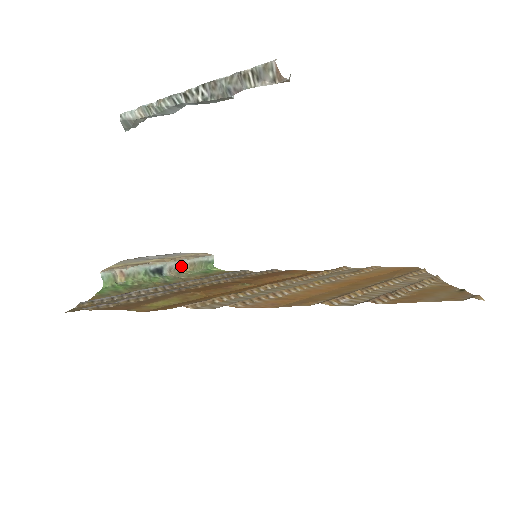
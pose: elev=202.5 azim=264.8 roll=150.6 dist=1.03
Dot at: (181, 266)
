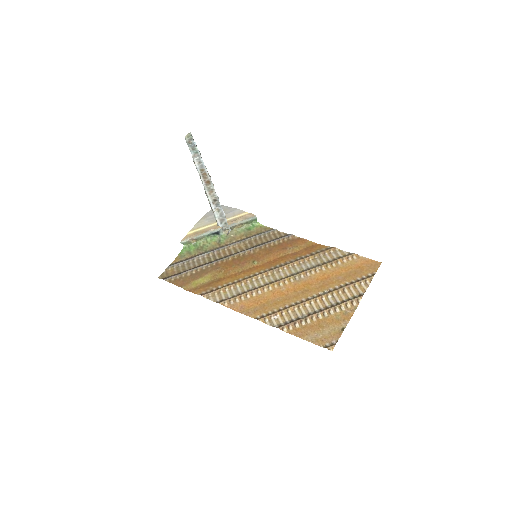
Dot at: (232, 227)
